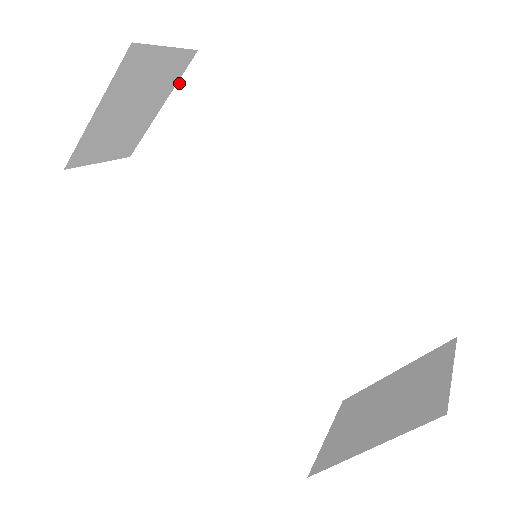
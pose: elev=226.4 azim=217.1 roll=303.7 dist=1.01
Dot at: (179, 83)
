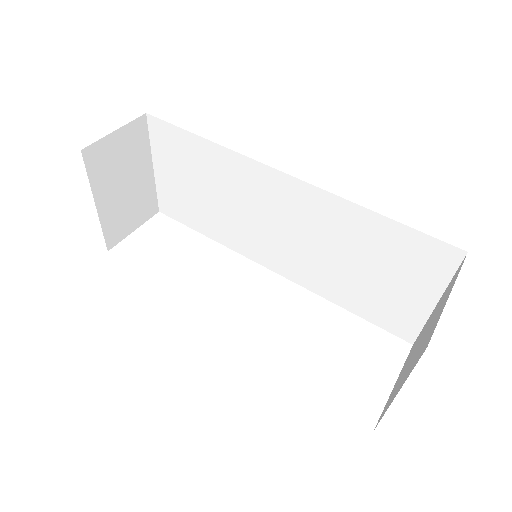
Dot at: (151, 143)
